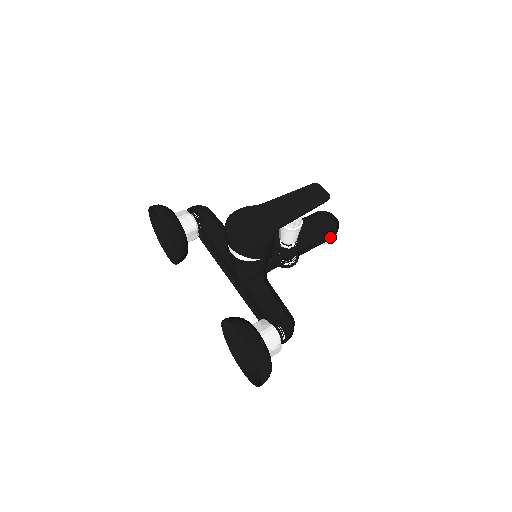
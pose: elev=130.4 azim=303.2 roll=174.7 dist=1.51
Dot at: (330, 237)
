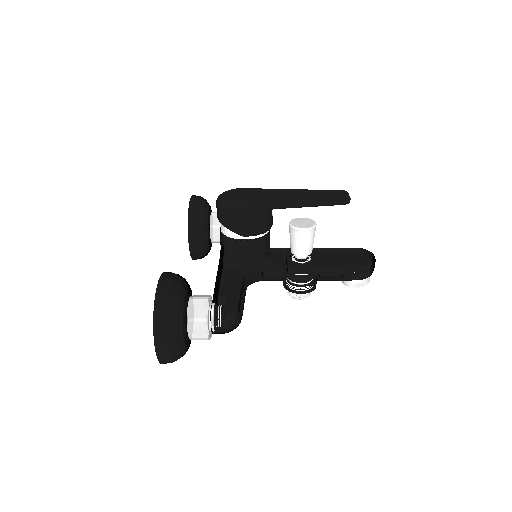
Dot at: (360, 277)
